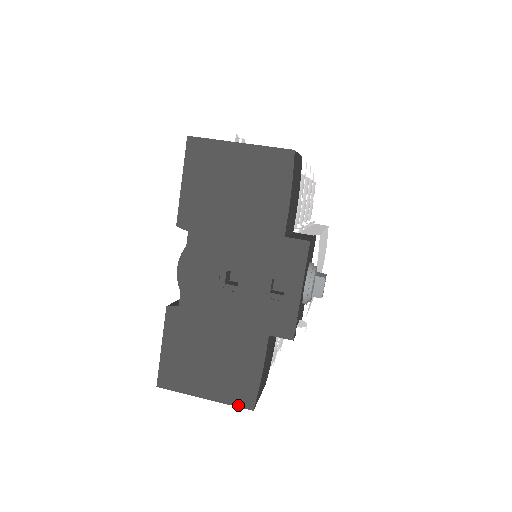
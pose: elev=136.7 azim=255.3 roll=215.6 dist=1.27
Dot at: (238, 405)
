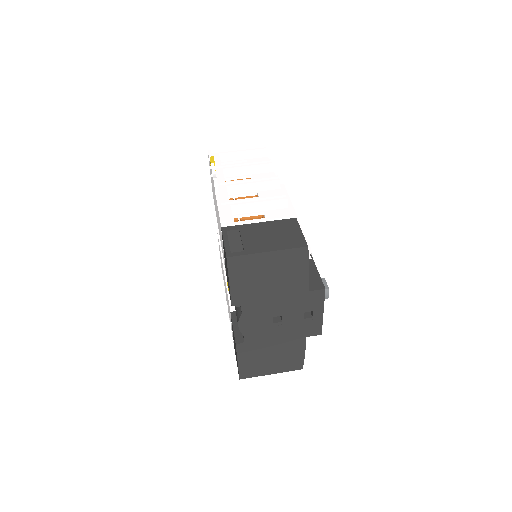
Dot at: (293, 370)
